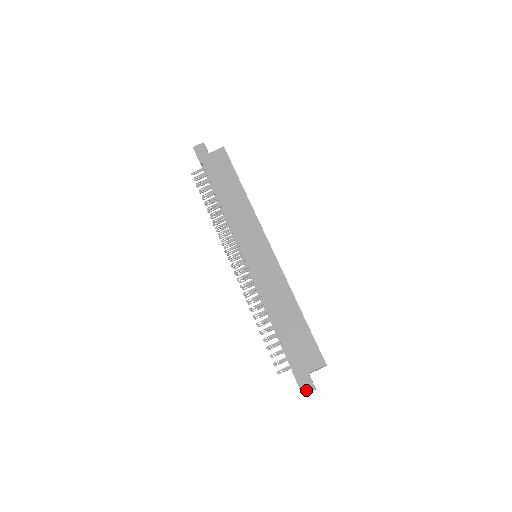
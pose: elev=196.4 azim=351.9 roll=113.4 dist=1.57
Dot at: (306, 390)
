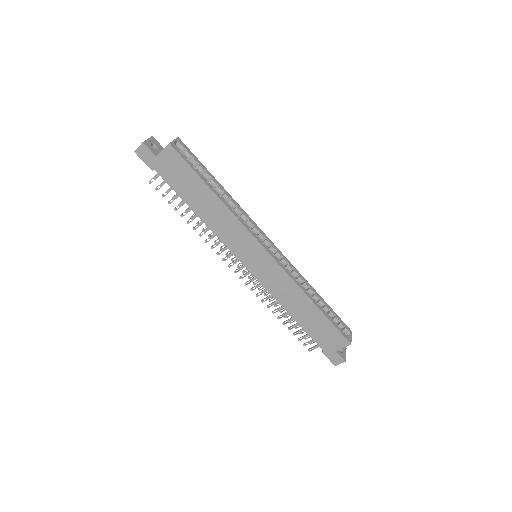
Dot at: (337, 363)
